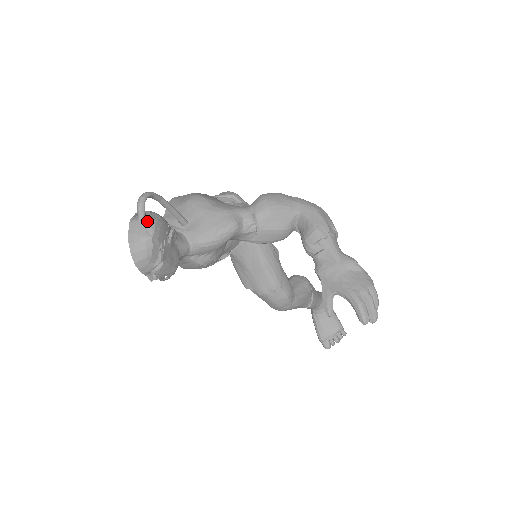
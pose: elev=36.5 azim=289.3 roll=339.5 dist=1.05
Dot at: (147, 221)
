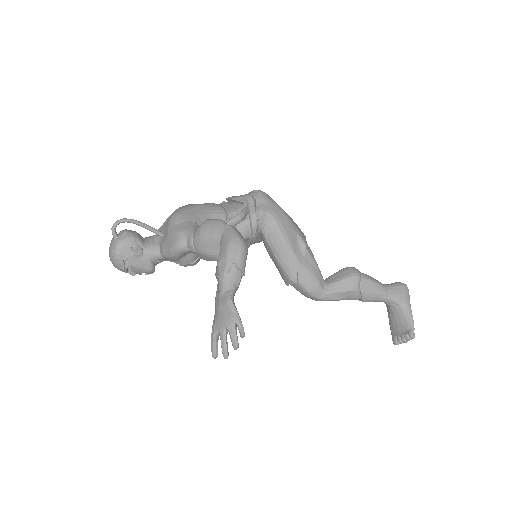
Dot at: (115, 241)
